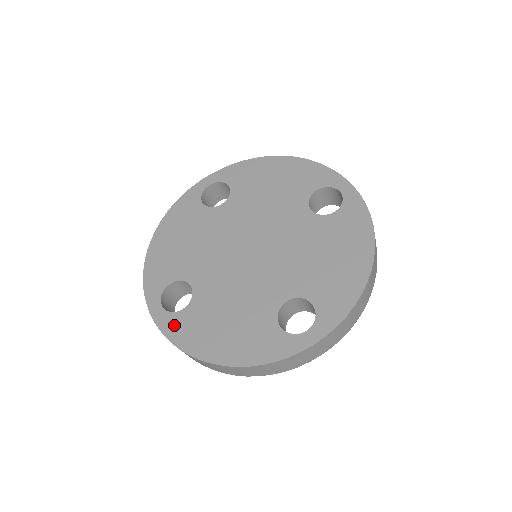
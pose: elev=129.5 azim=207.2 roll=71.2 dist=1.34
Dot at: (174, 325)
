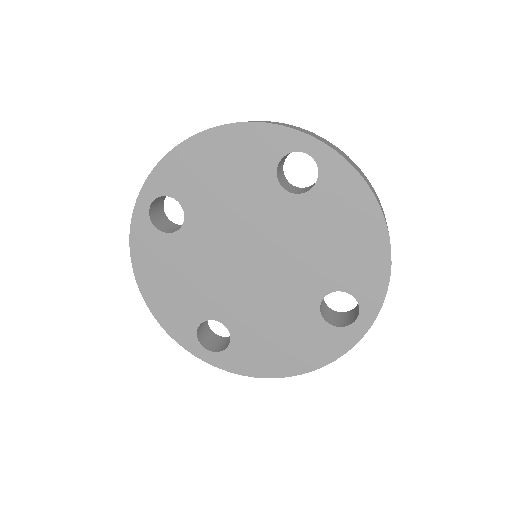
Dot at: (232, 361)
